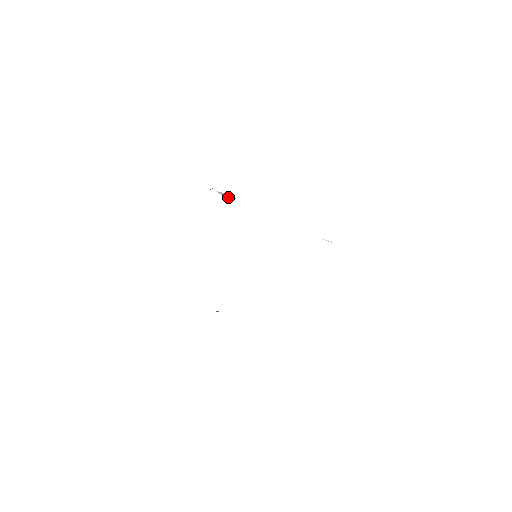
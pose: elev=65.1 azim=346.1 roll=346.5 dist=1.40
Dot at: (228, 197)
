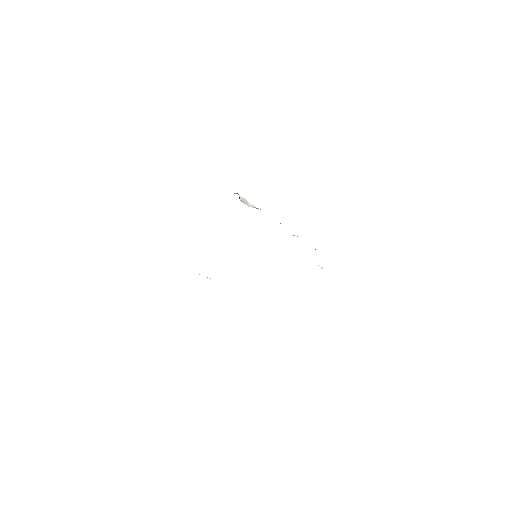
Dot at: (247, 204)
